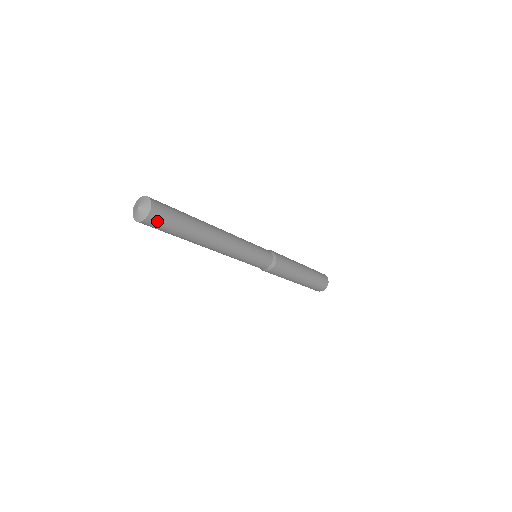
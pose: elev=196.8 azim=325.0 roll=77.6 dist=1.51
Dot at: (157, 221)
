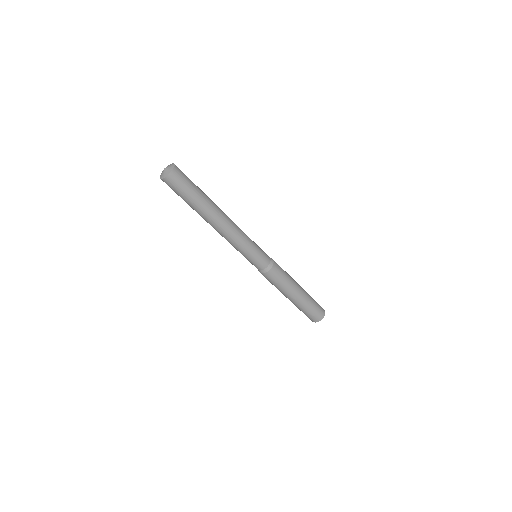
Dot at: (179, 178)
